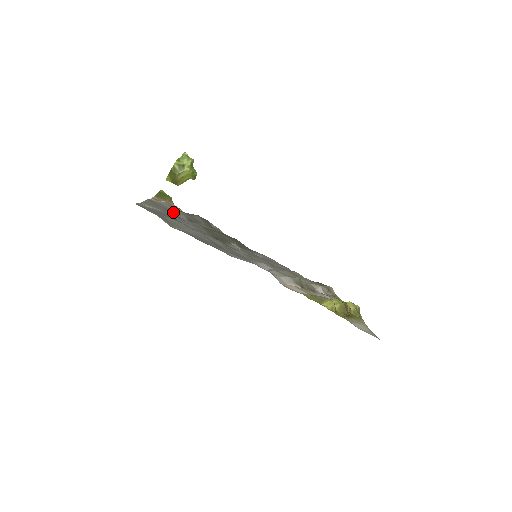
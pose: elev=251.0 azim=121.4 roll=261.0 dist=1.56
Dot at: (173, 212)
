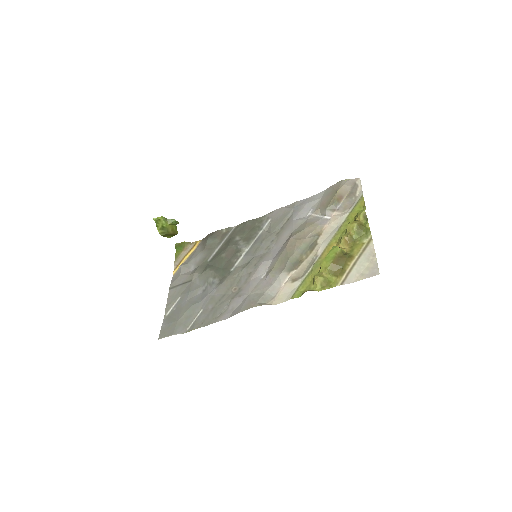
Dot at: (188, 279)
